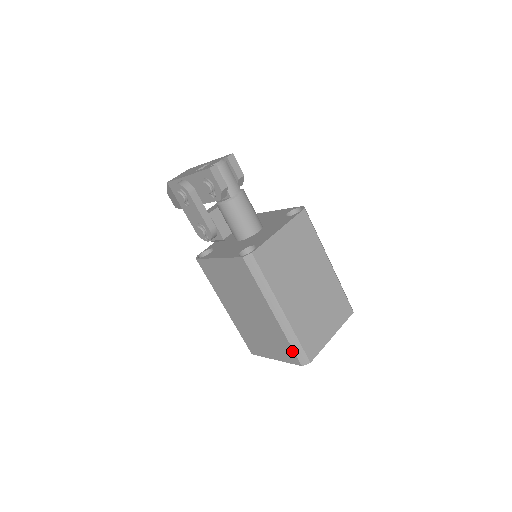
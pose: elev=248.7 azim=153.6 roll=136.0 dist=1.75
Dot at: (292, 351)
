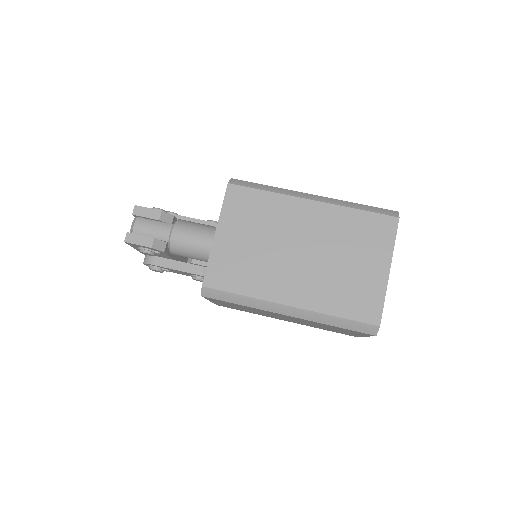
Dot at: (349, 330)
